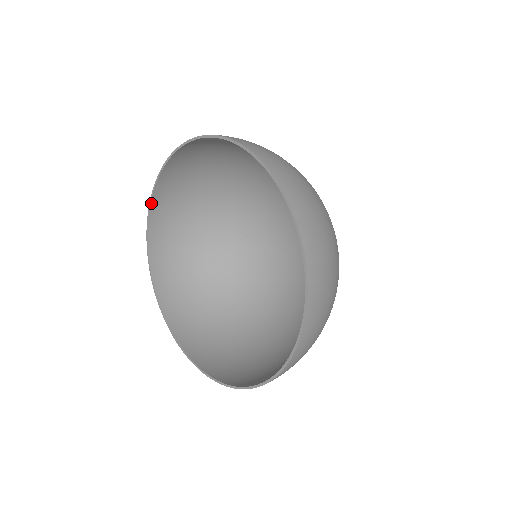
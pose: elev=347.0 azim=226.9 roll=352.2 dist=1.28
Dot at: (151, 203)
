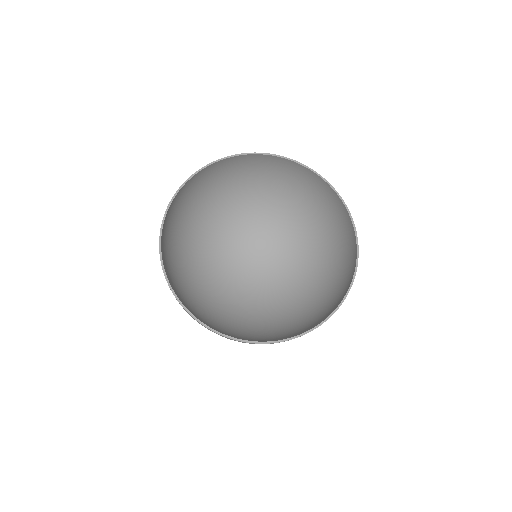
Dot at: (187, 181)
